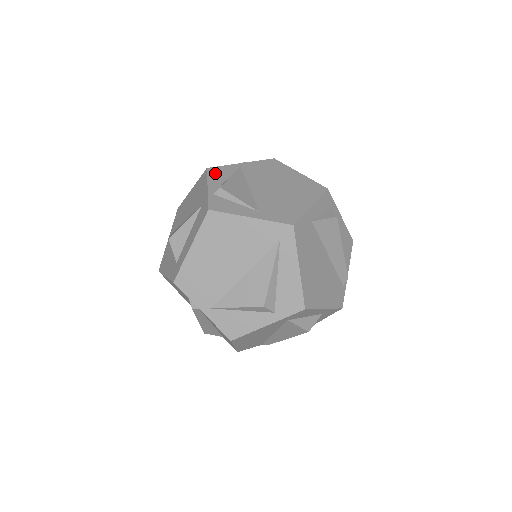
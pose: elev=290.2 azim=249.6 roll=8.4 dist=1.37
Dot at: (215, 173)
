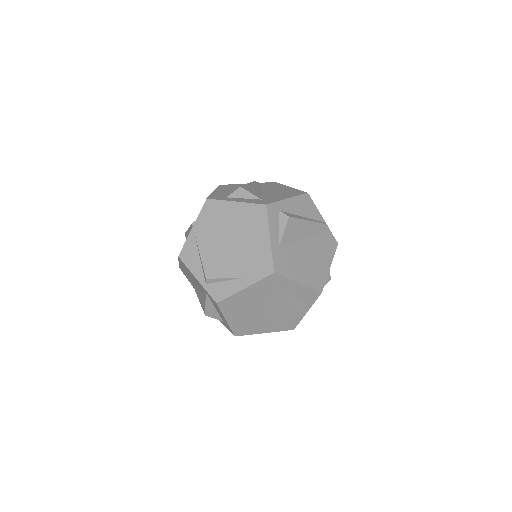
Dot at: (188, 258)
